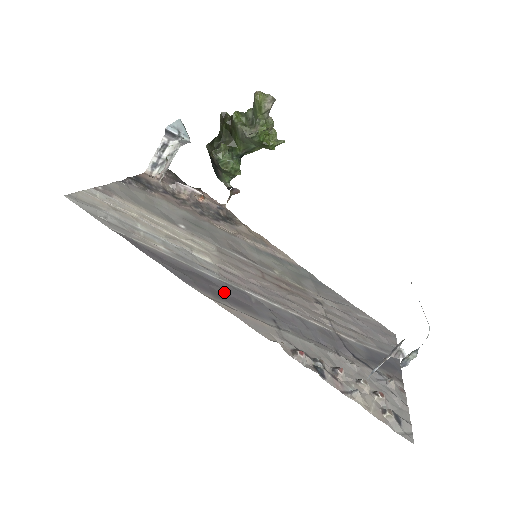
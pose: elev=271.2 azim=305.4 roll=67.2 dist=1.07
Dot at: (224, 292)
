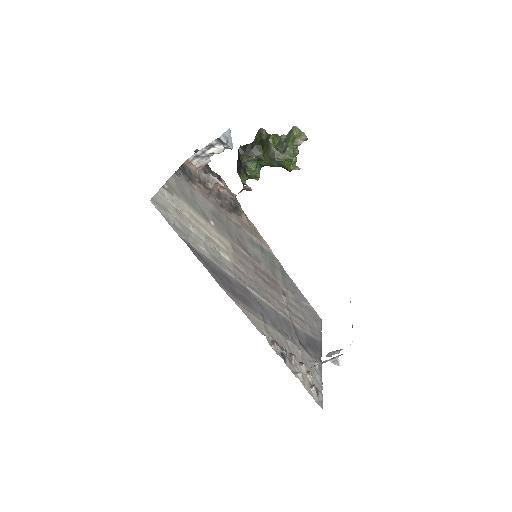
Dot at: (237, 290)
